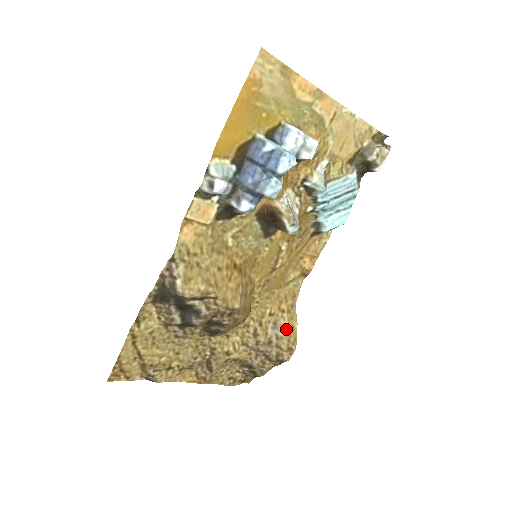
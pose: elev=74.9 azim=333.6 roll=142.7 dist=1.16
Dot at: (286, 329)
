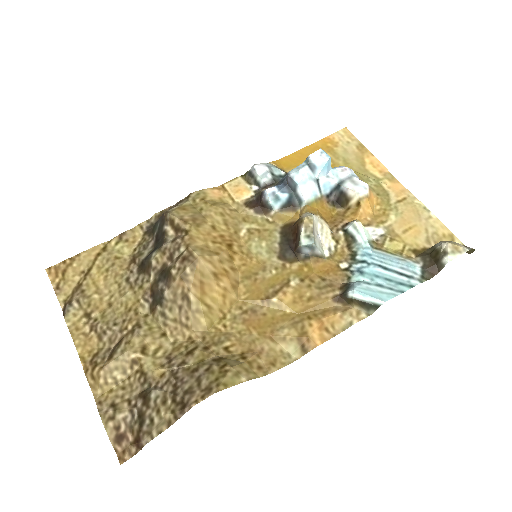
Dot at: (227, 366)
